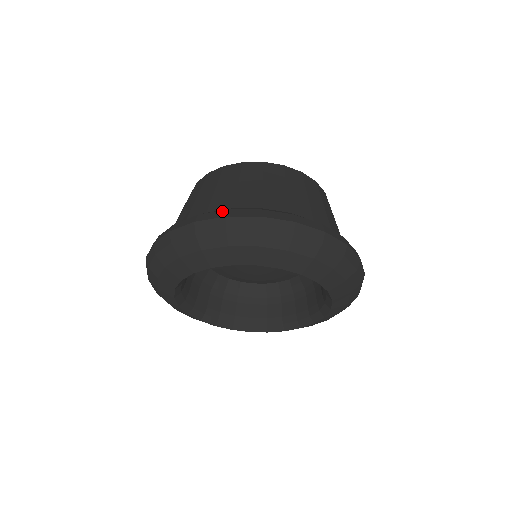
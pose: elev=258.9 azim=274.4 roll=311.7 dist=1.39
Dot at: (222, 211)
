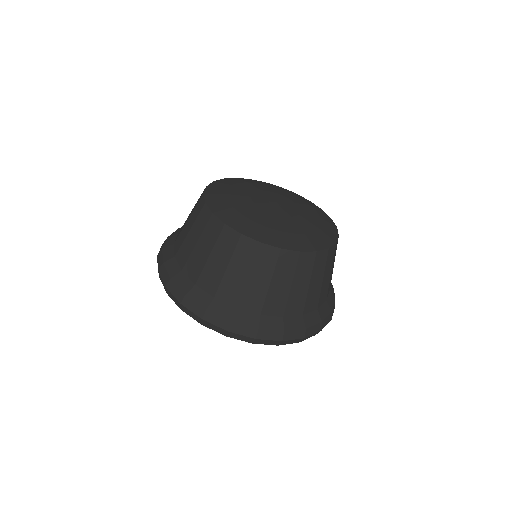
Dot at: (226, 321)
